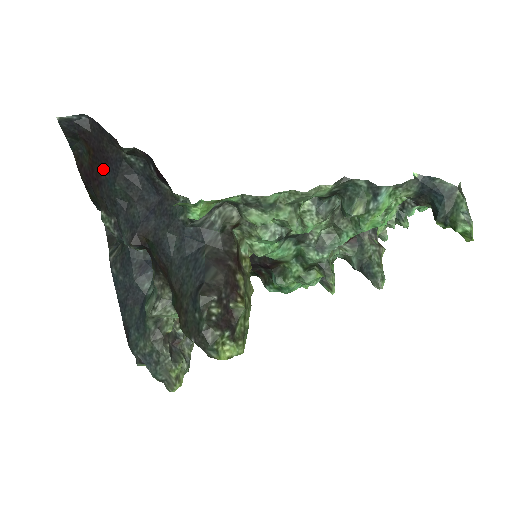
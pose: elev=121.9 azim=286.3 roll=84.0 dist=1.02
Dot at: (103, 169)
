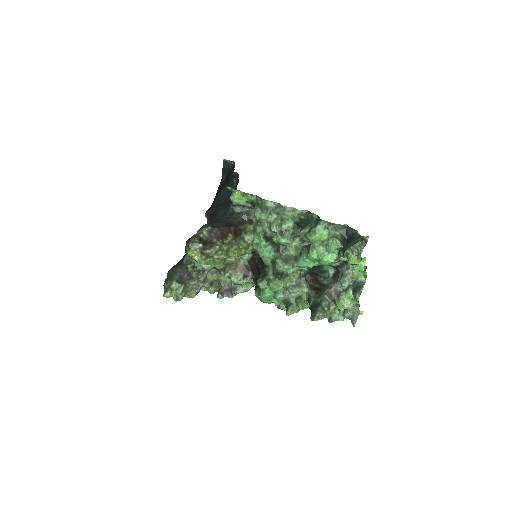
Dot at: (224, 185)
